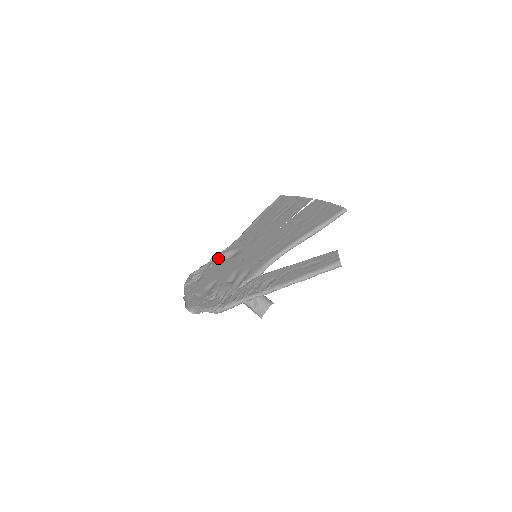
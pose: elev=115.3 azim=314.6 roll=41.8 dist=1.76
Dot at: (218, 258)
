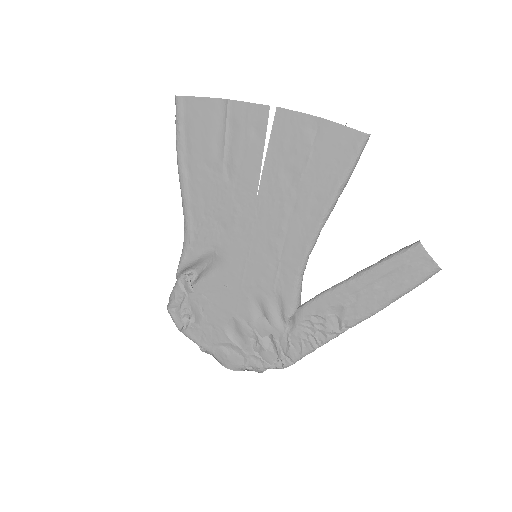
Dot at: (185, 269)
